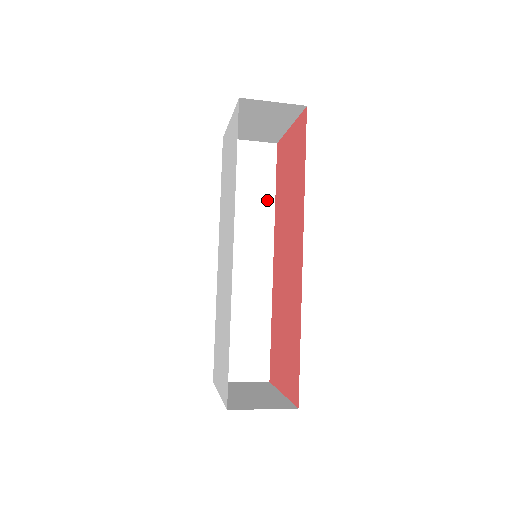
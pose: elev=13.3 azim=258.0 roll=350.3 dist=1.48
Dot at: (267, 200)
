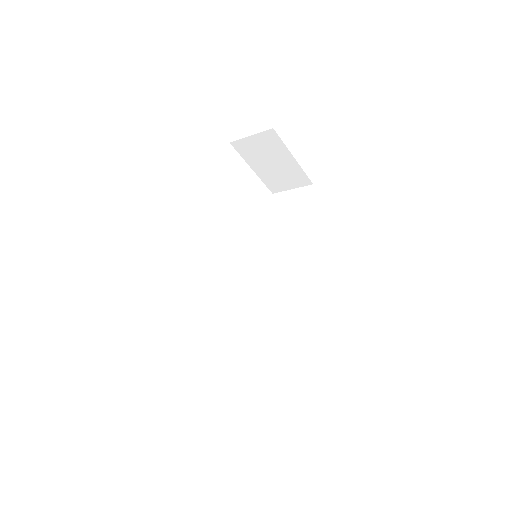
Dot at: (301, 228)
